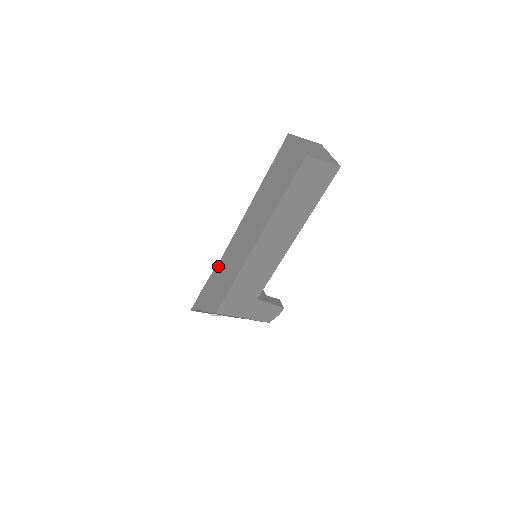
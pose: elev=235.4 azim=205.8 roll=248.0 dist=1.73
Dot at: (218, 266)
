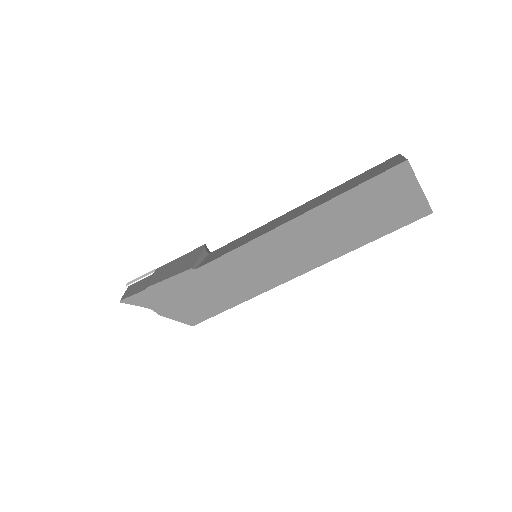
Dot at: (204, 269)
